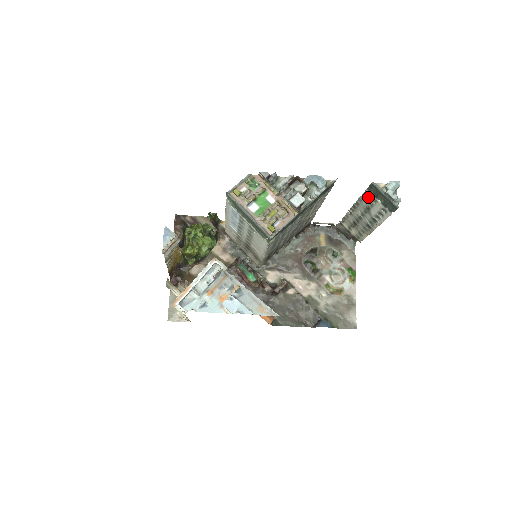
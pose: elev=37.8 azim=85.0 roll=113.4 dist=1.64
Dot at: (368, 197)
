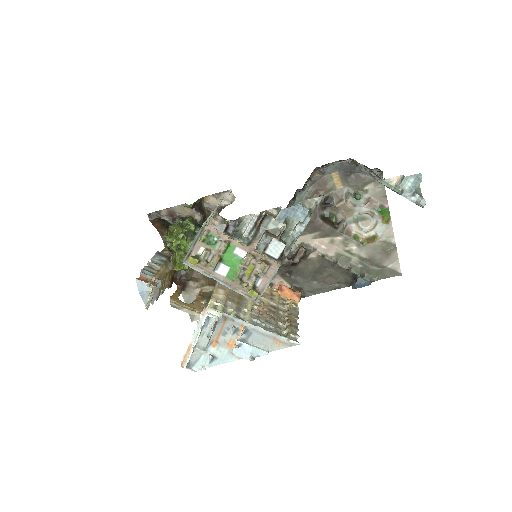
Dot at: occluded
